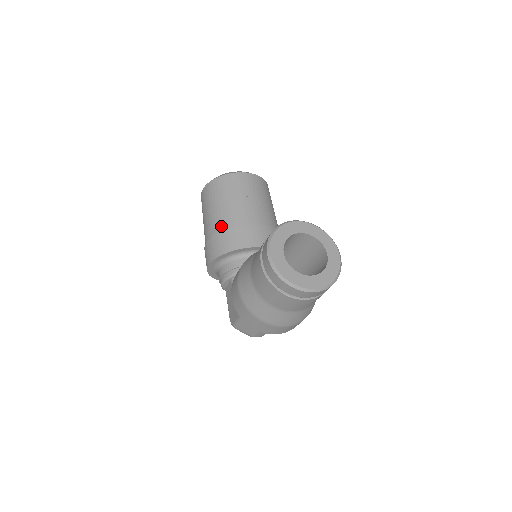
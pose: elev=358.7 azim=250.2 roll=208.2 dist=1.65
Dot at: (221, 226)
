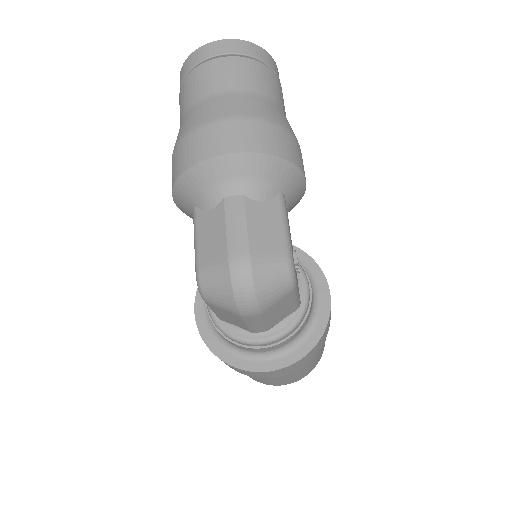
Dot at: occluded
